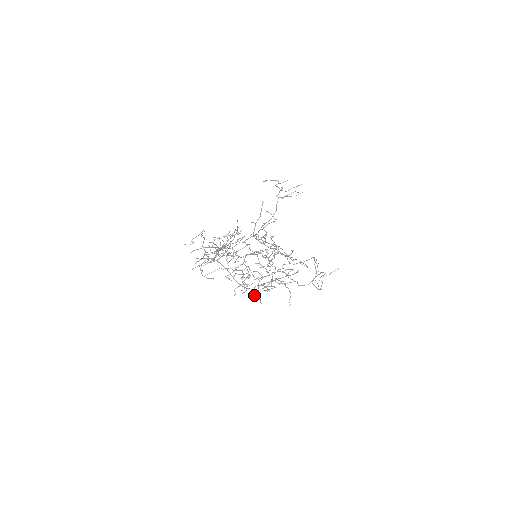
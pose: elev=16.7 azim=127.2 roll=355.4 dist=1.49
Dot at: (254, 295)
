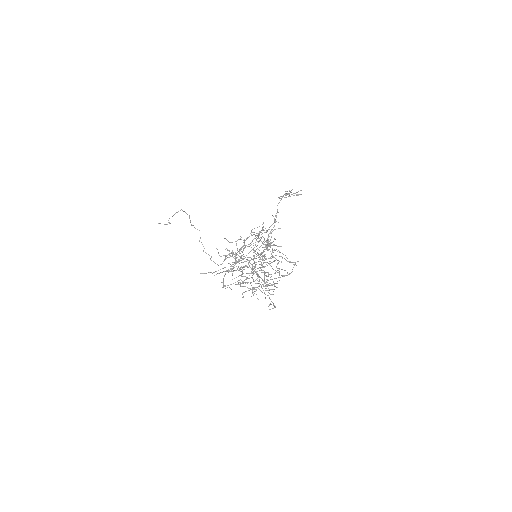
Dot at: occluded
